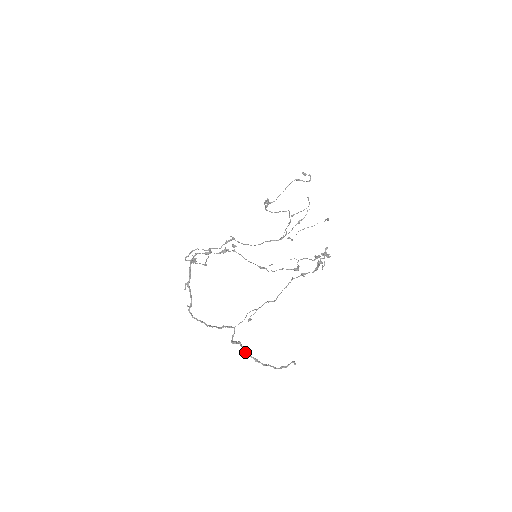
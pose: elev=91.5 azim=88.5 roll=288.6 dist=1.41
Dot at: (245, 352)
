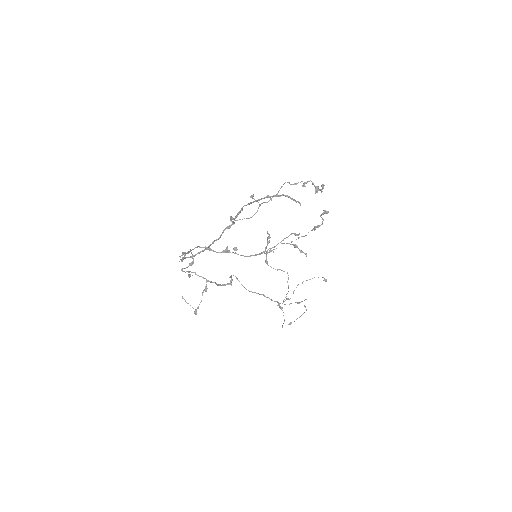
Dot at: (245, 205)
